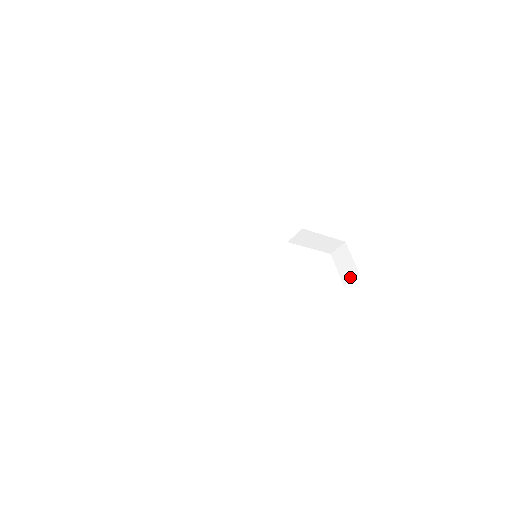
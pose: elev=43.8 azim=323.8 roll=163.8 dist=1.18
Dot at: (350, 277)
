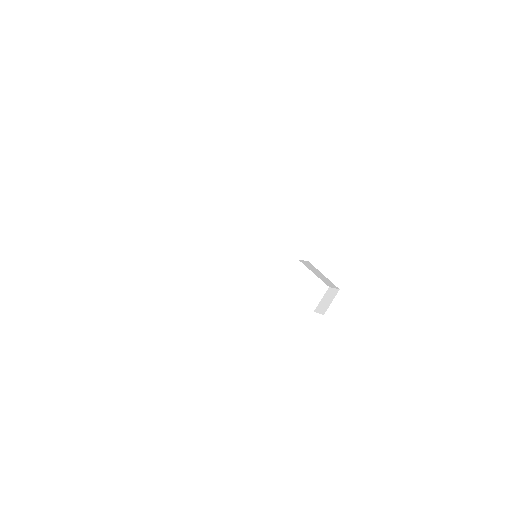
Dot at: (320, 311)
